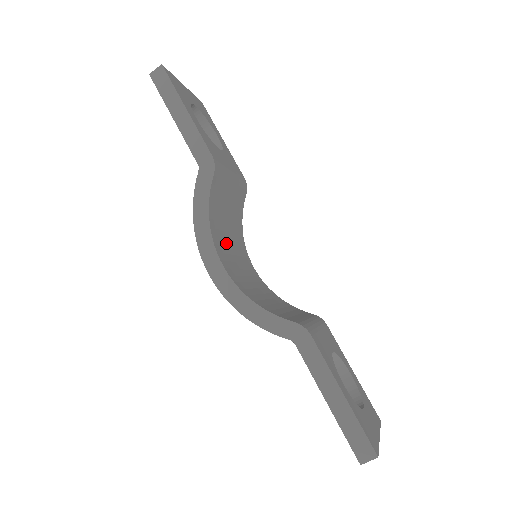
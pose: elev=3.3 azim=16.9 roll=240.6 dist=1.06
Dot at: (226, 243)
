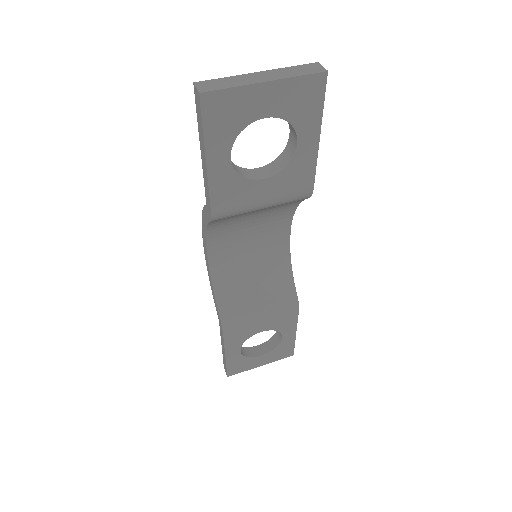
Dot at: (238, 232)
